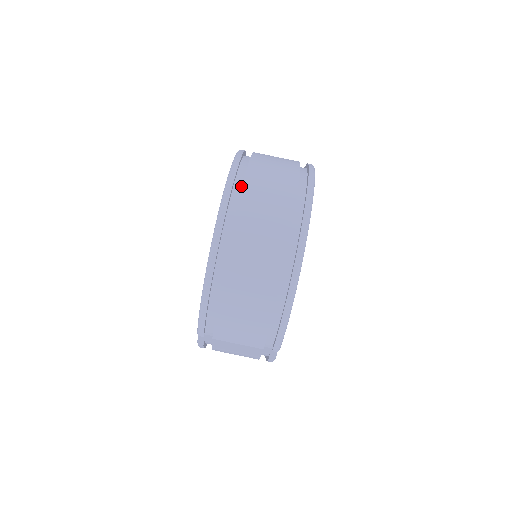
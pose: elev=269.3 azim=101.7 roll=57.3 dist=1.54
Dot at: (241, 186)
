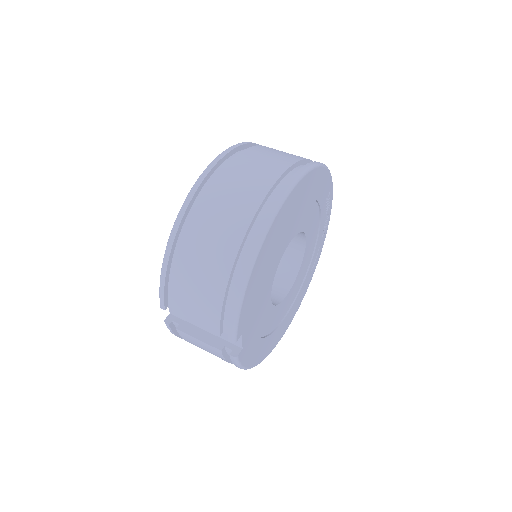
Dot at: occluded
